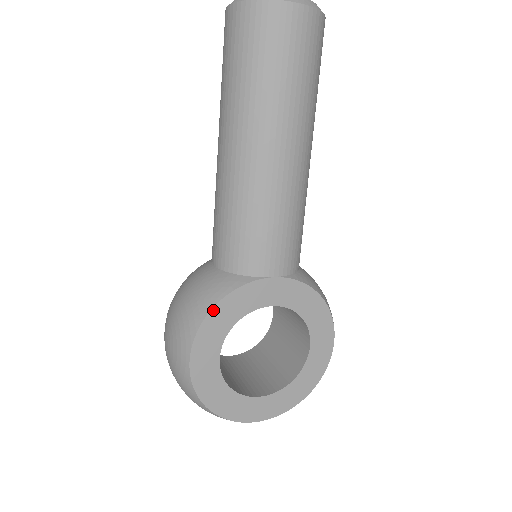
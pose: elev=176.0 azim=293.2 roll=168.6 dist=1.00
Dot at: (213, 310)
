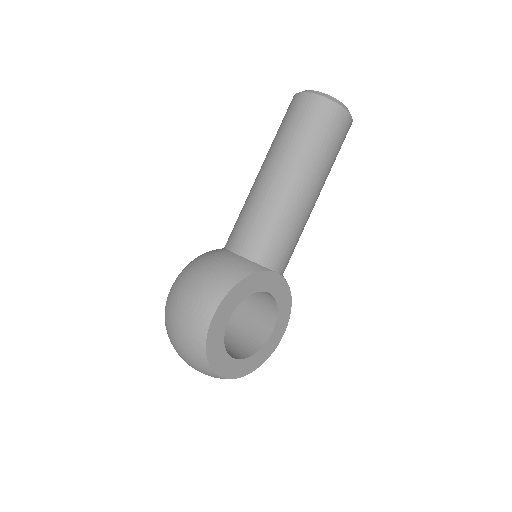
Dot at: (241, 282)
